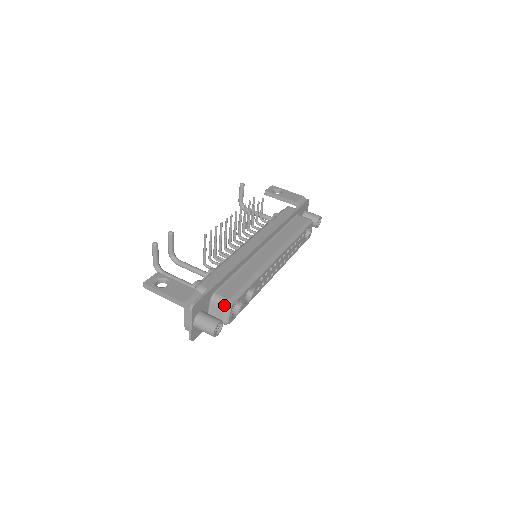
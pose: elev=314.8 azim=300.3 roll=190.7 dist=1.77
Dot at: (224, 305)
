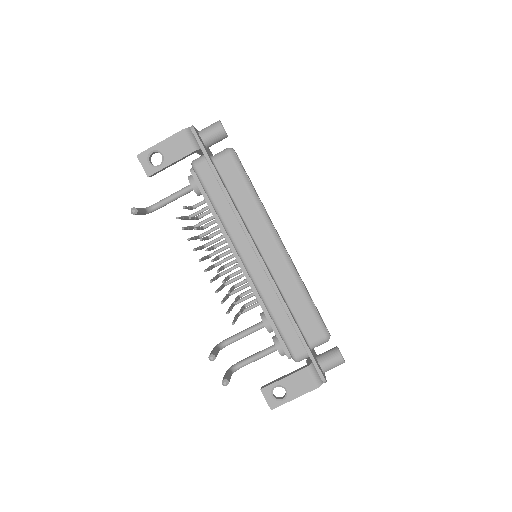
Dot at: occluded
